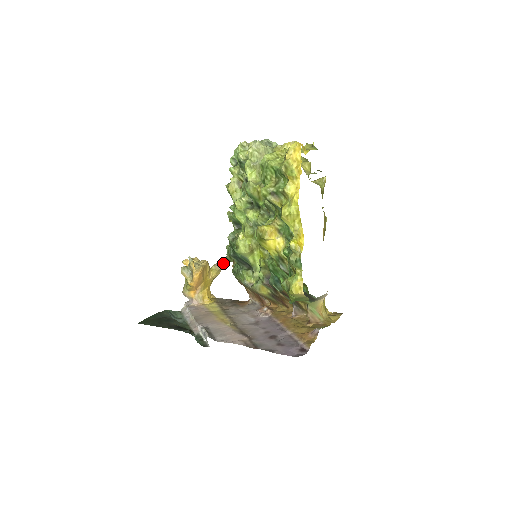
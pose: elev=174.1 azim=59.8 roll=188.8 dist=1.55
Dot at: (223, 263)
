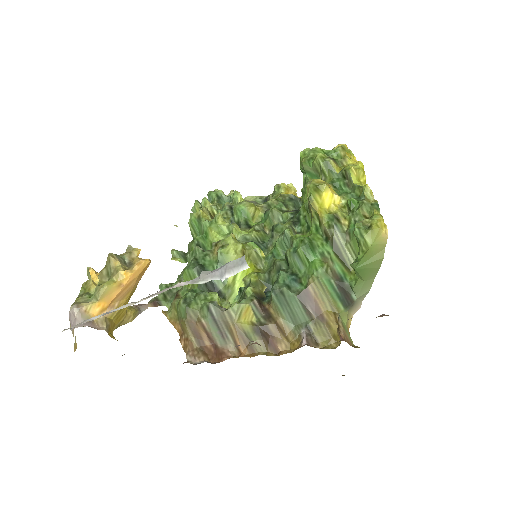
Dot at: (146, 306)
